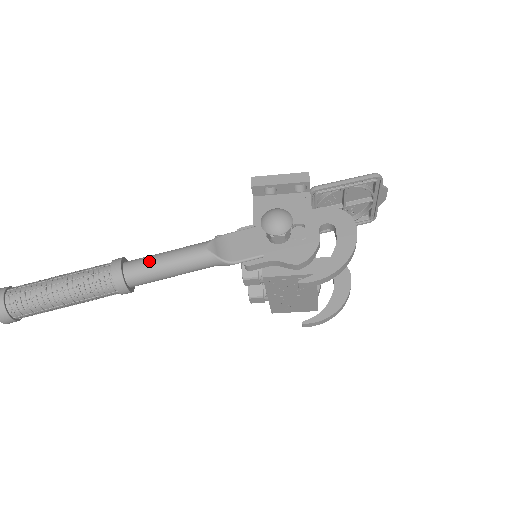
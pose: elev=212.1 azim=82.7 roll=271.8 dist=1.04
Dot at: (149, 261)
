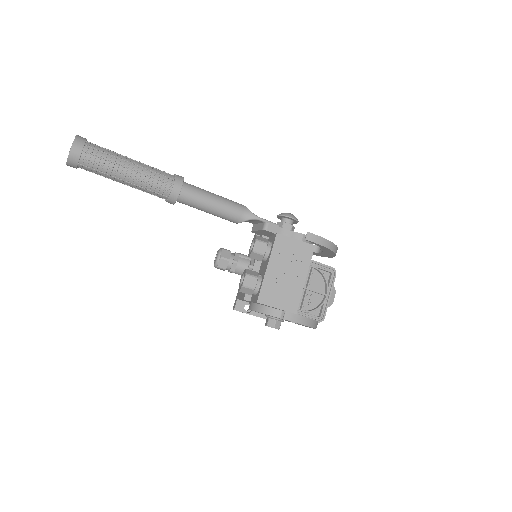
Dot at: (201, 189)
